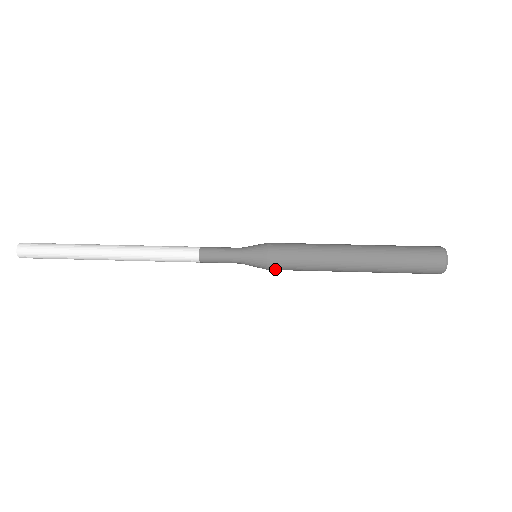
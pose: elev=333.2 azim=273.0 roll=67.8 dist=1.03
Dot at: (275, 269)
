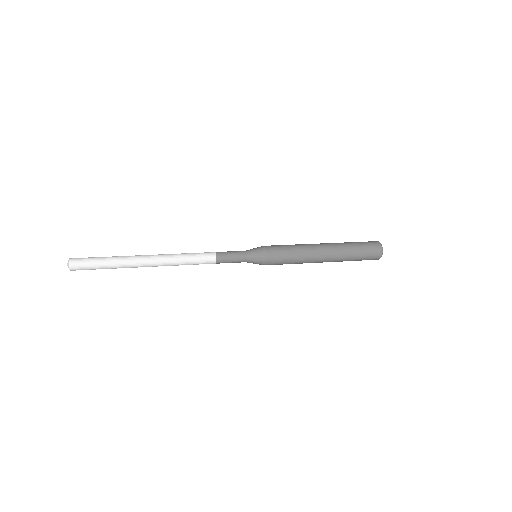
Dot at: occluded
